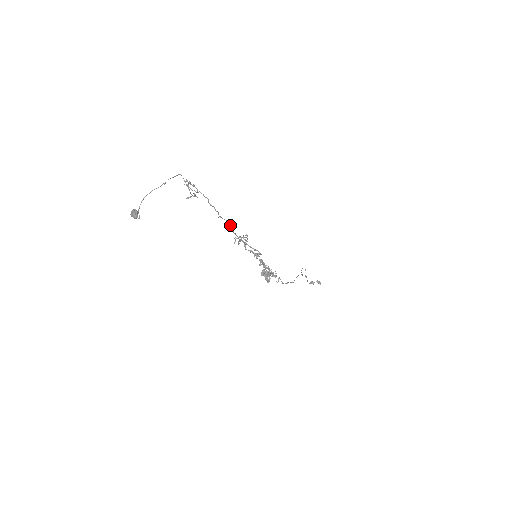
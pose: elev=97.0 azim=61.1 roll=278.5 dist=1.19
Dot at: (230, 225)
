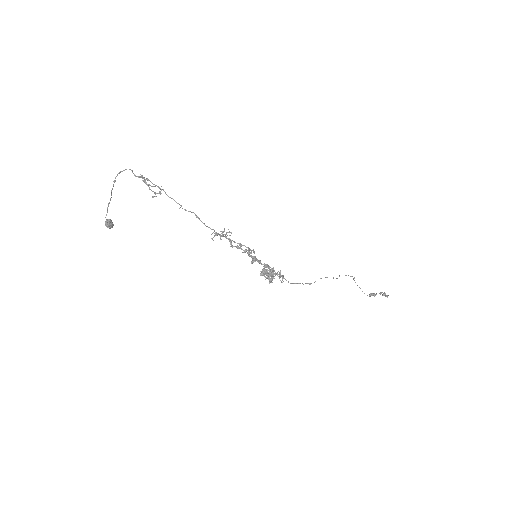
Dot at: (198, 217)
